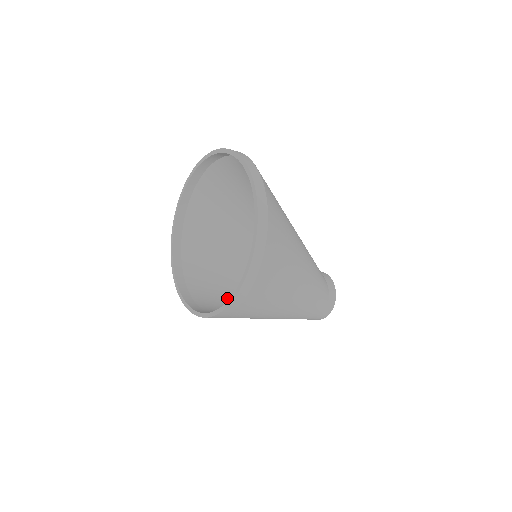
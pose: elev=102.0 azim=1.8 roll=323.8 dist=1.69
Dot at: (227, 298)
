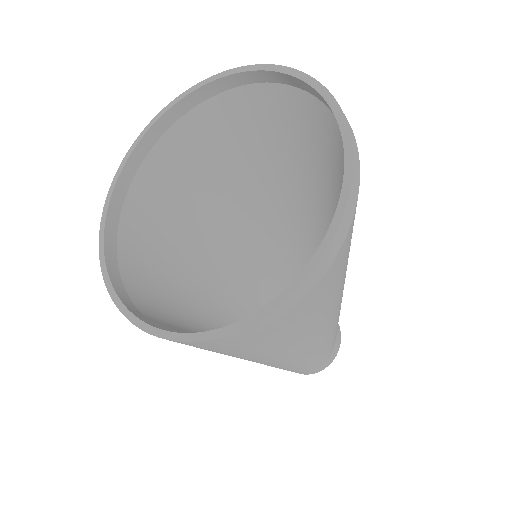
Dot at: (184, 316)
